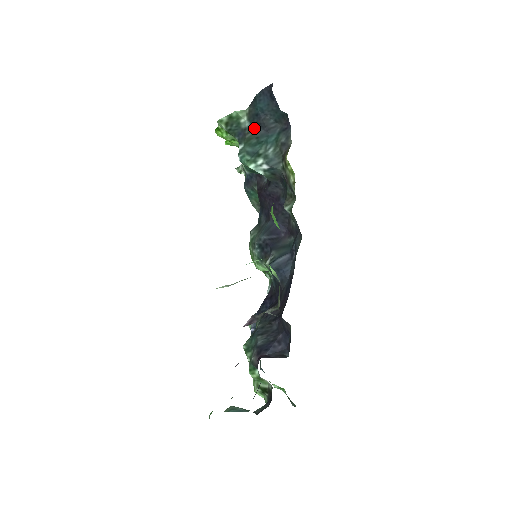
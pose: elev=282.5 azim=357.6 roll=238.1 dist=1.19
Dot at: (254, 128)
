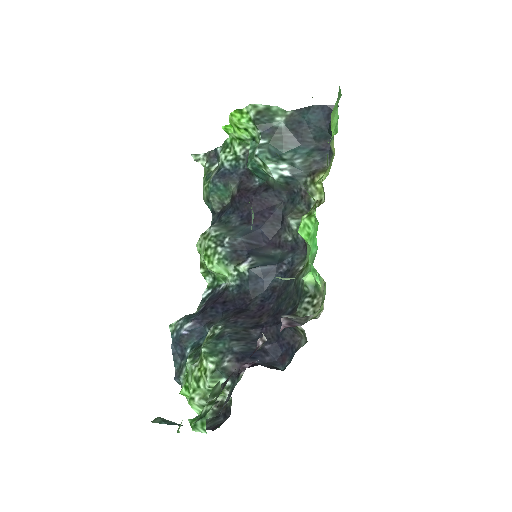
Dot at: (287, 132)
